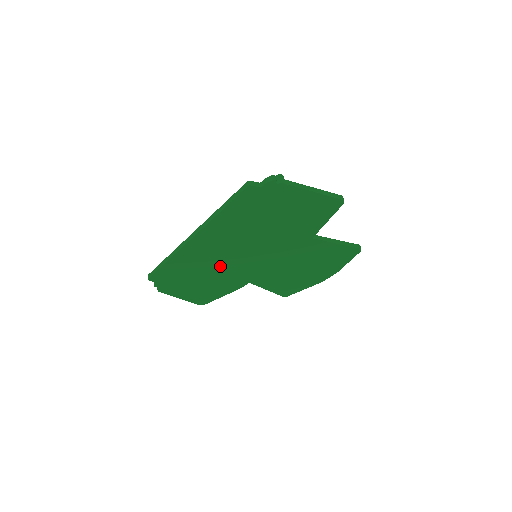
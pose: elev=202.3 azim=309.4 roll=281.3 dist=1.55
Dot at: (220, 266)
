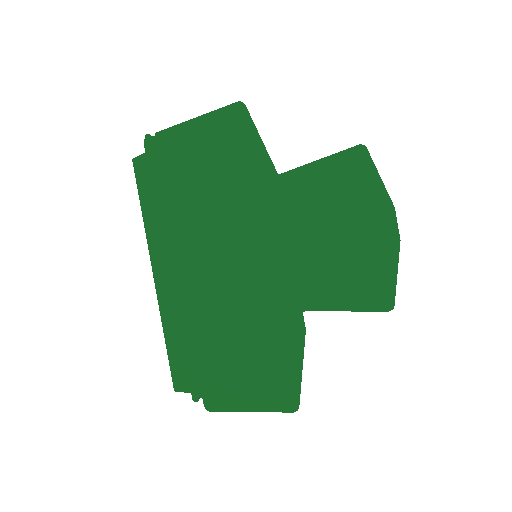
Dot at: (231, 303)
